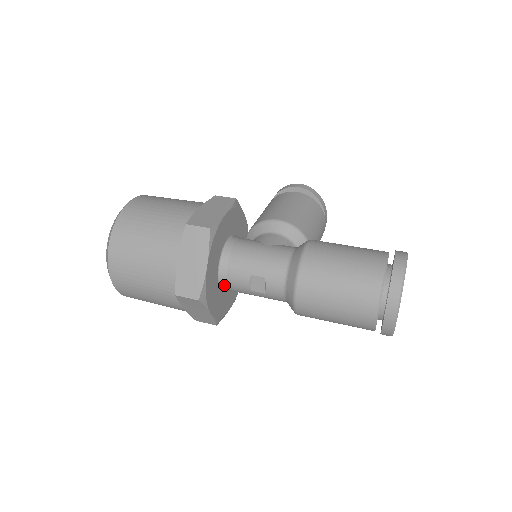
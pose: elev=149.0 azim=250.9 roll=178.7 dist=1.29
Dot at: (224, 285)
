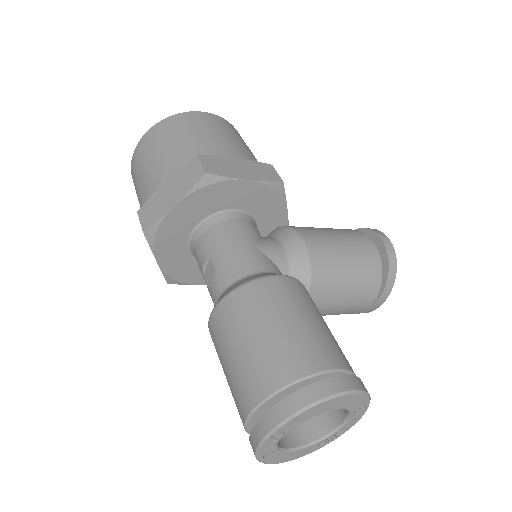
Dot at: (193, 248)
